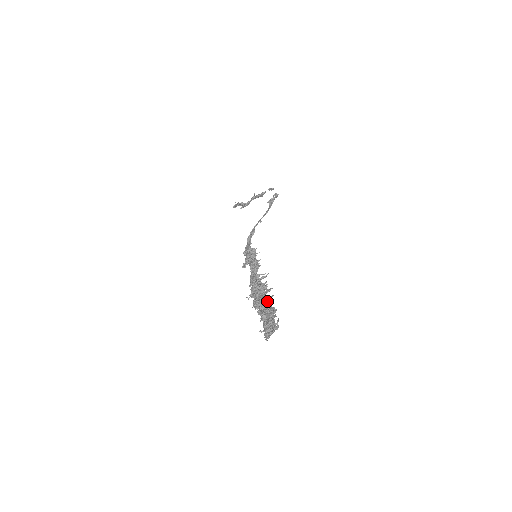
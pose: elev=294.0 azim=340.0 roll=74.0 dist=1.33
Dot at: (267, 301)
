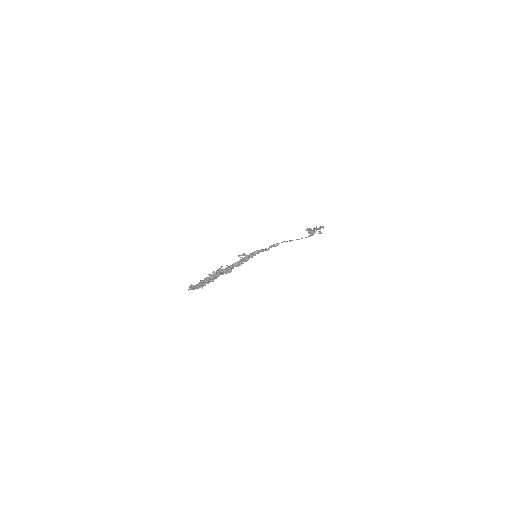
Dot at: (217, 275)
